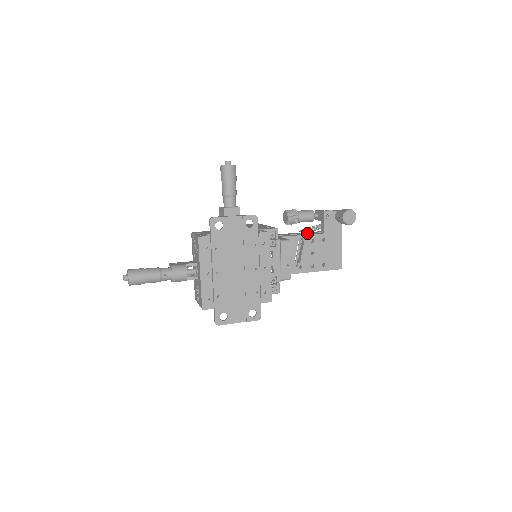
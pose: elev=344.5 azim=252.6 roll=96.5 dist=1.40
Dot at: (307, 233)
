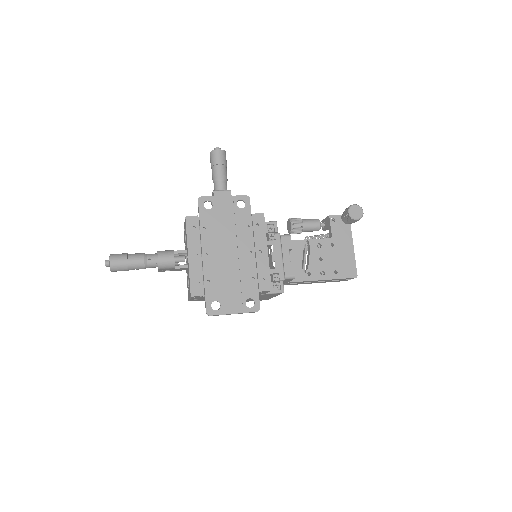
Dot at: occluded
